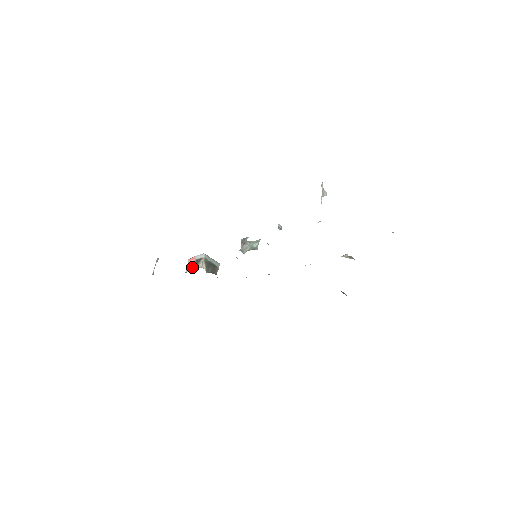
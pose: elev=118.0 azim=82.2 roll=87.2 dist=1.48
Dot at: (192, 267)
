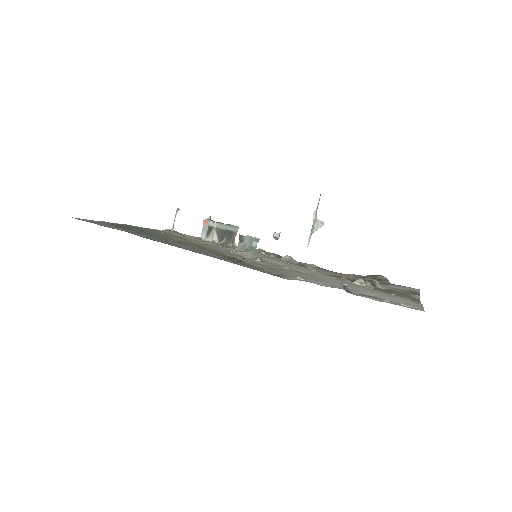
Dot at: (205, 234)
